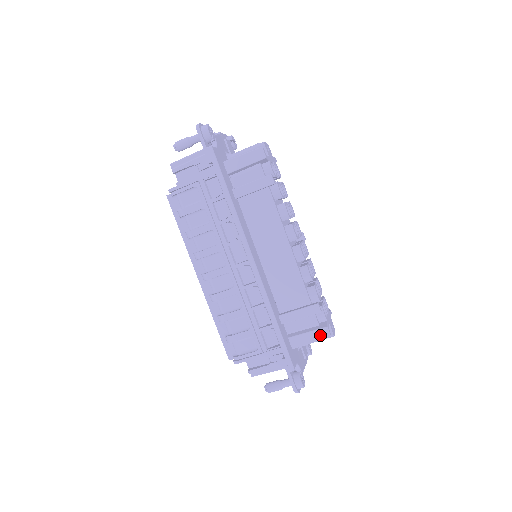
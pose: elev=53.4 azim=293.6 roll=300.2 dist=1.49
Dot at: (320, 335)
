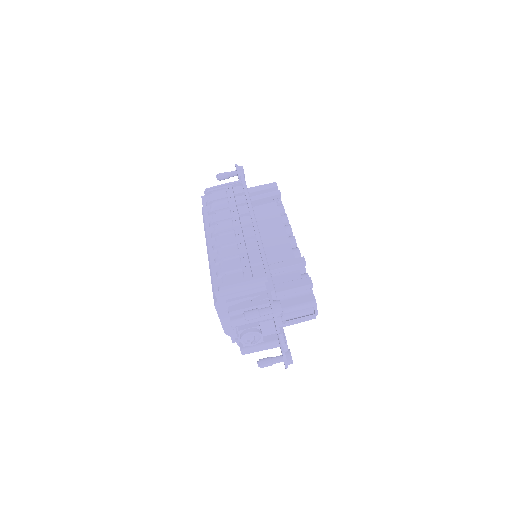
Dot at: (303, 282)
